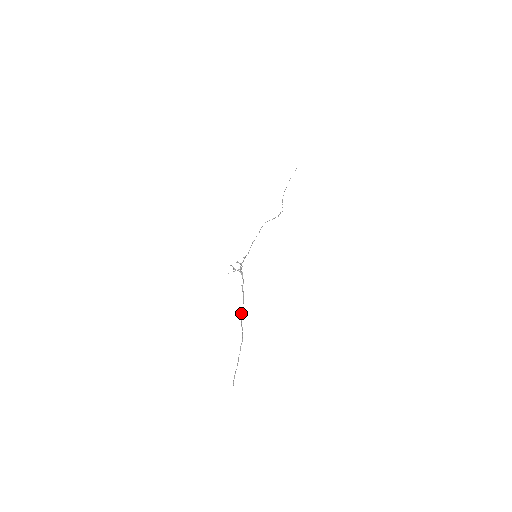
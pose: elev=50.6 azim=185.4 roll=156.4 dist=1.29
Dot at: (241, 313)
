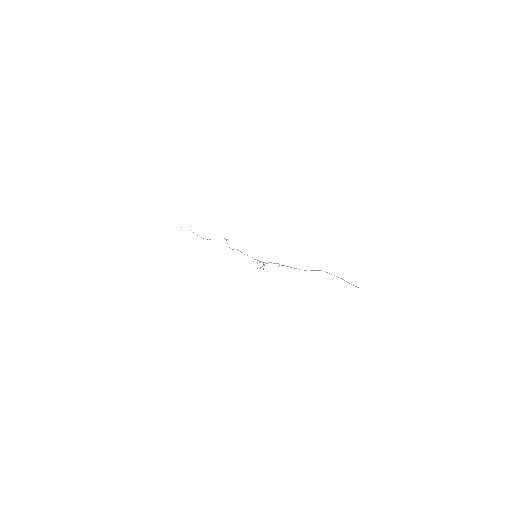
Dot at: occluded
